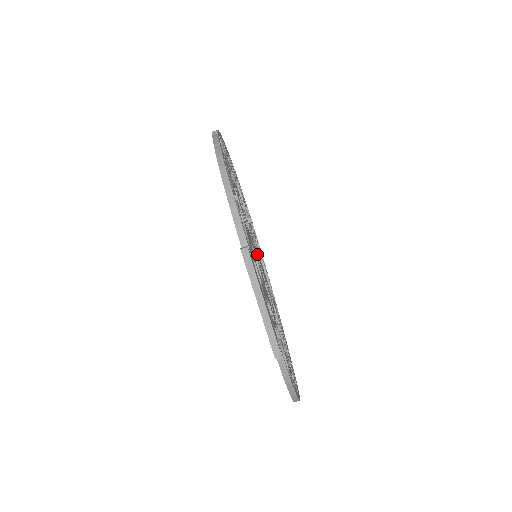
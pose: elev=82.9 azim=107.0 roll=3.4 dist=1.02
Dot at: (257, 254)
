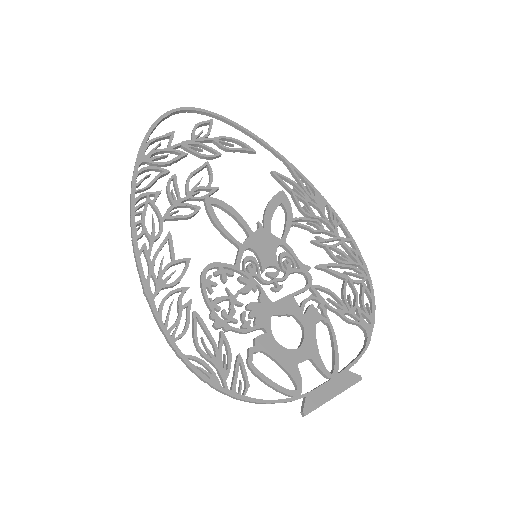
Dot at: (254, 251)
